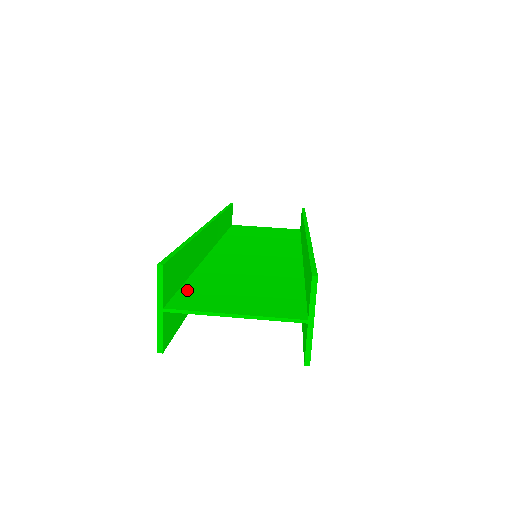
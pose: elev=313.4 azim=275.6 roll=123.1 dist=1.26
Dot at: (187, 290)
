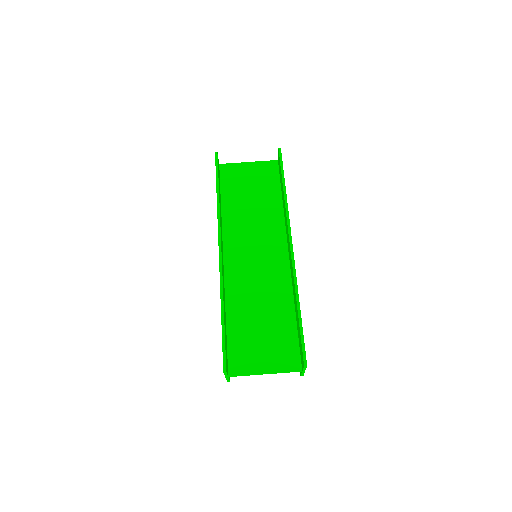
Dot at: (232, 345)
